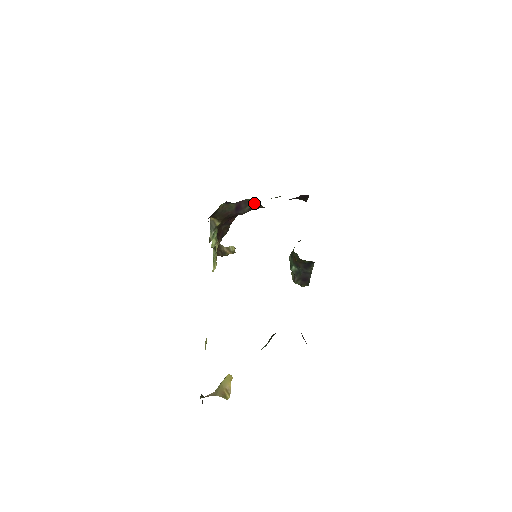
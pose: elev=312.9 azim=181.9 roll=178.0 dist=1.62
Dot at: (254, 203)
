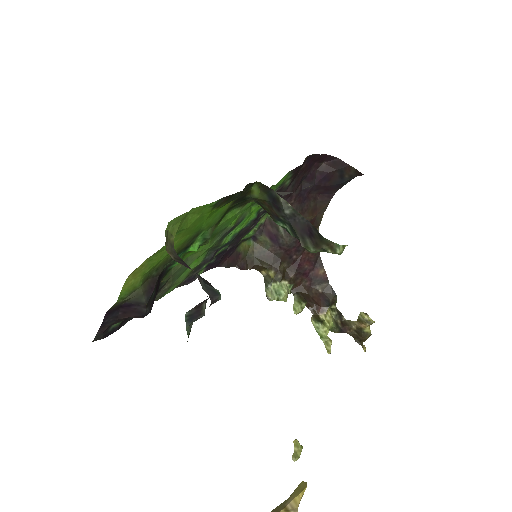
Dot at: occluded
